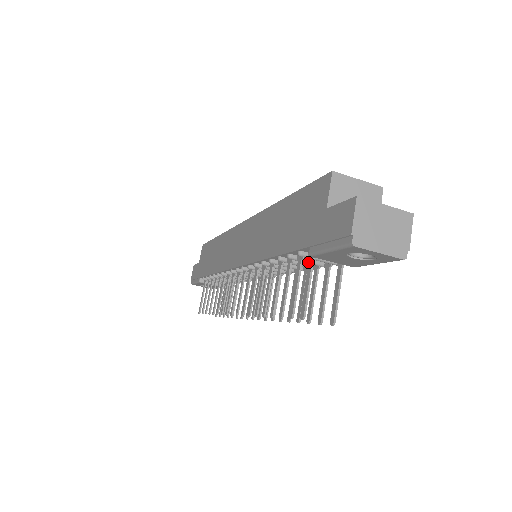
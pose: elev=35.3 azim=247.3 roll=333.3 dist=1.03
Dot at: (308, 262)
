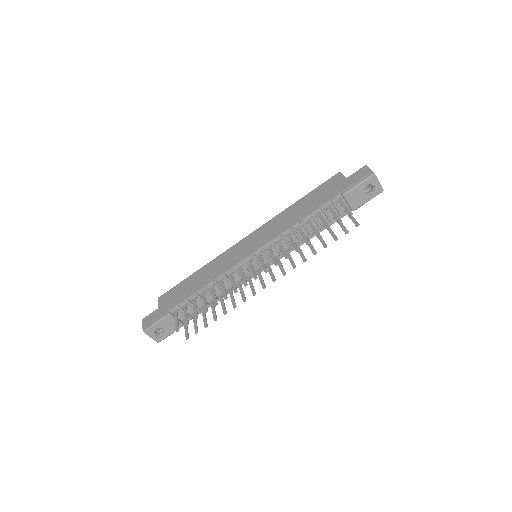
Dot at: (328, 215)
